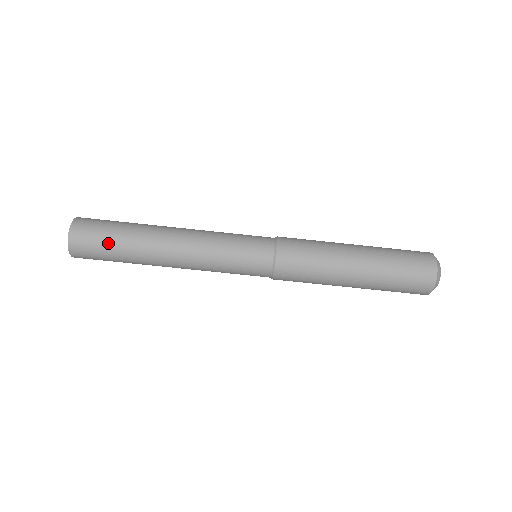
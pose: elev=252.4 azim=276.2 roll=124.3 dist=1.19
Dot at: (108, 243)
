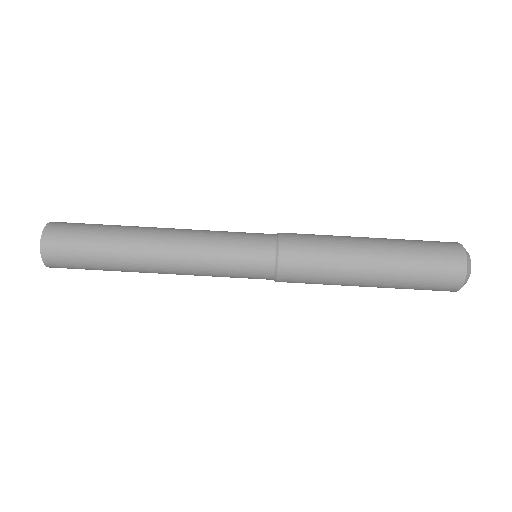
Dot at: (86, 256)
